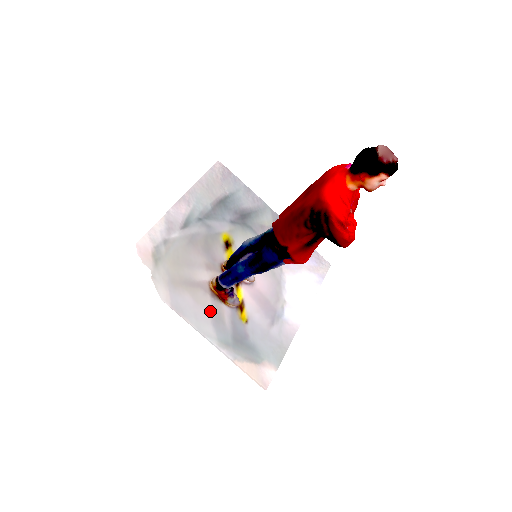
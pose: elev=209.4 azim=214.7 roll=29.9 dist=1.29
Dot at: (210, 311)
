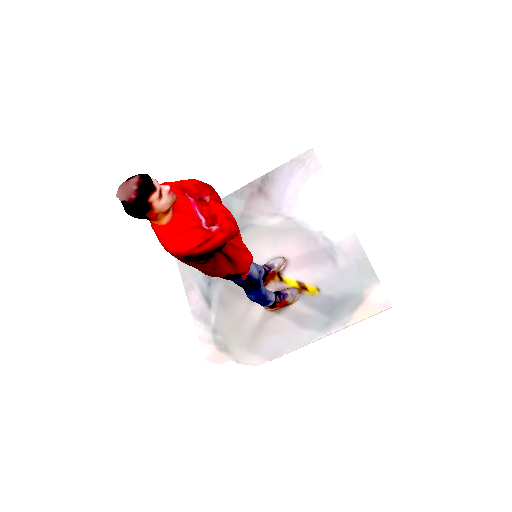
Dot at: (291, 324)
